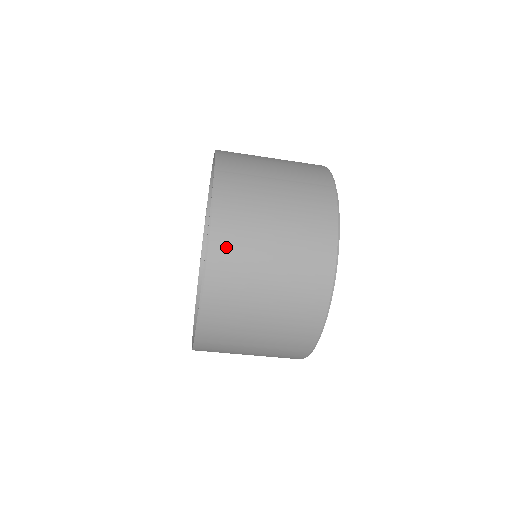
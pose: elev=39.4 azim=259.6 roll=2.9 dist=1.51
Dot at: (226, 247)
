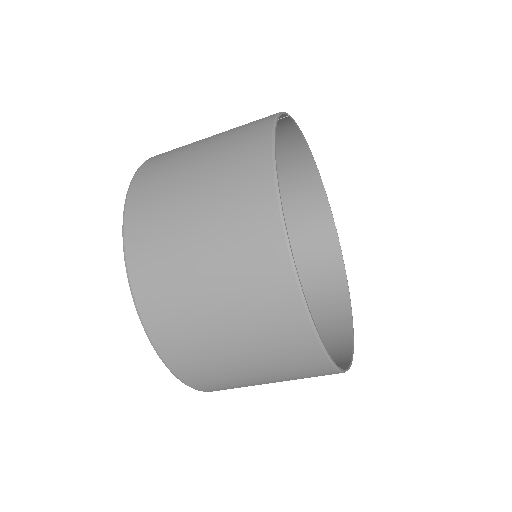
Dot at: (148, 177)
